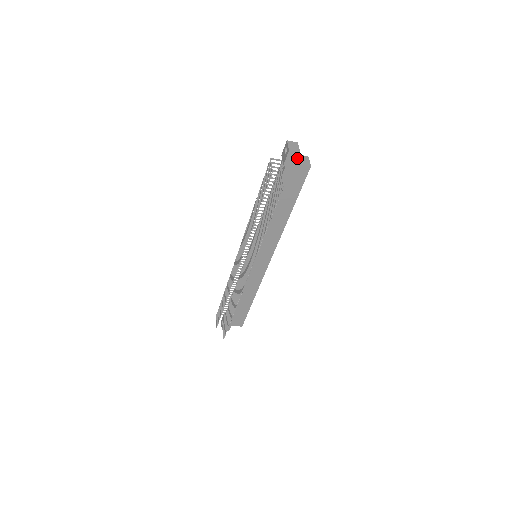
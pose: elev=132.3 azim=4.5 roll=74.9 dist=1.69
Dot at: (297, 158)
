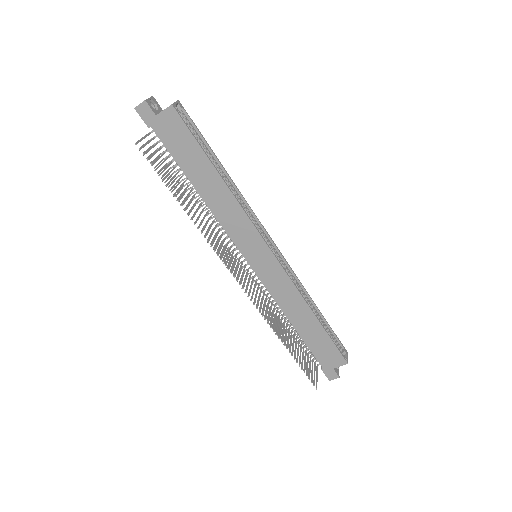
Dot at: (150, 109)
